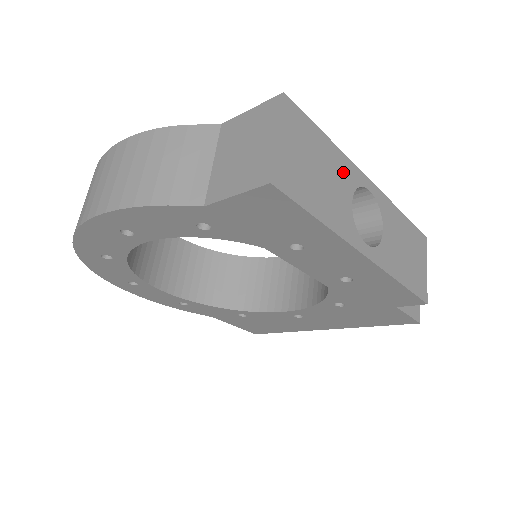
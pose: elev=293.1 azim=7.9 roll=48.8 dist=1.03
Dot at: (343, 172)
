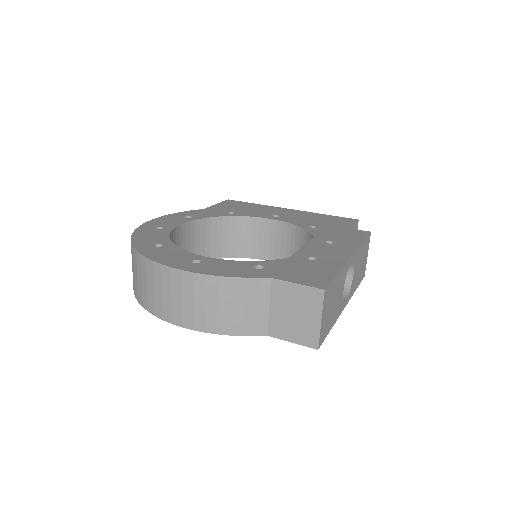
Dot at: (342, 279)
